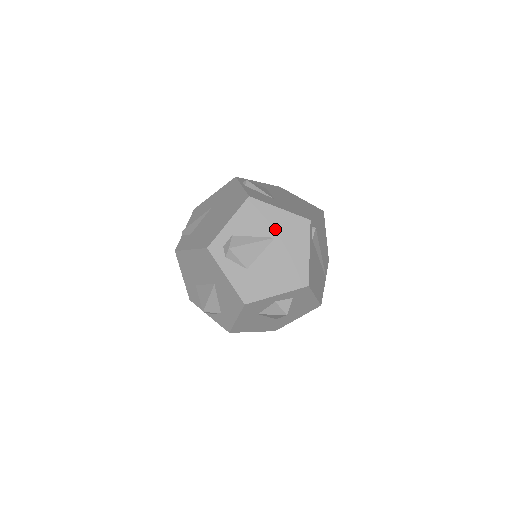
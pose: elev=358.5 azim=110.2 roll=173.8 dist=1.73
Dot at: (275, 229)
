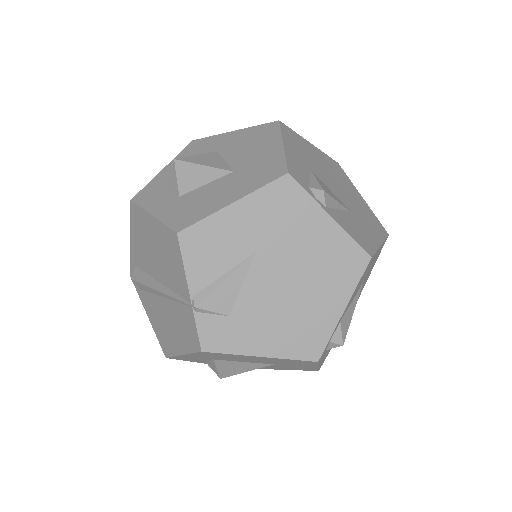
Dot at: (367, 273)
